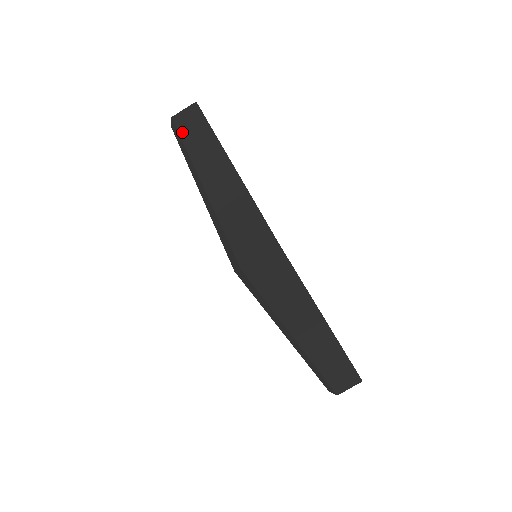
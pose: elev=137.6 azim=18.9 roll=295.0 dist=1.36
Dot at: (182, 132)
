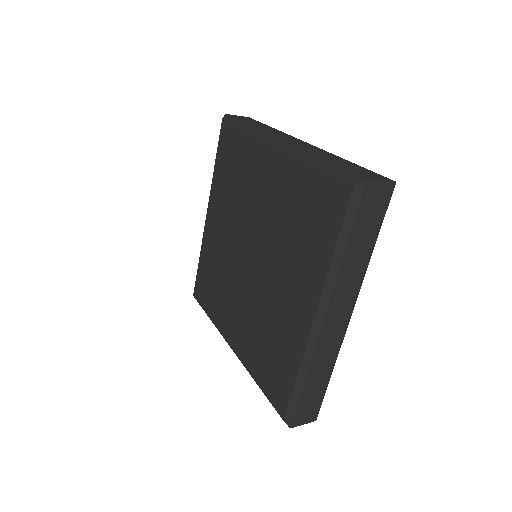
Dot at: (244, 121)
